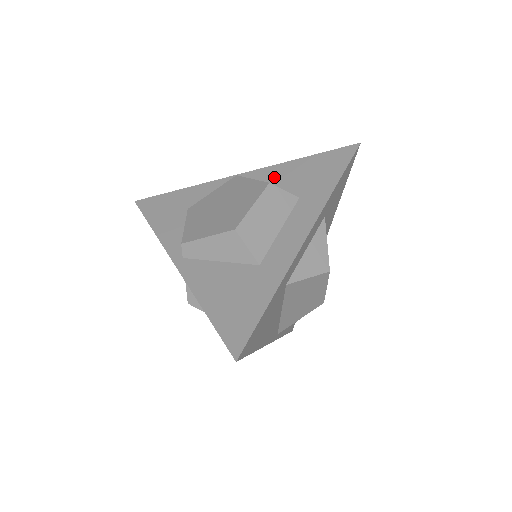
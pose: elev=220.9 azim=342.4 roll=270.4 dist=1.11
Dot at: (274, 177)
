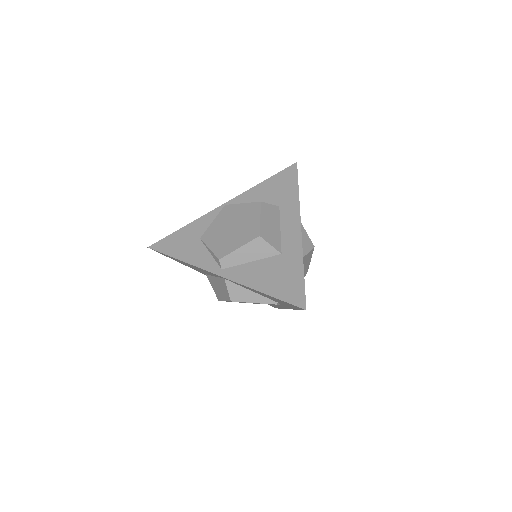
Dot at: (252, 199)
